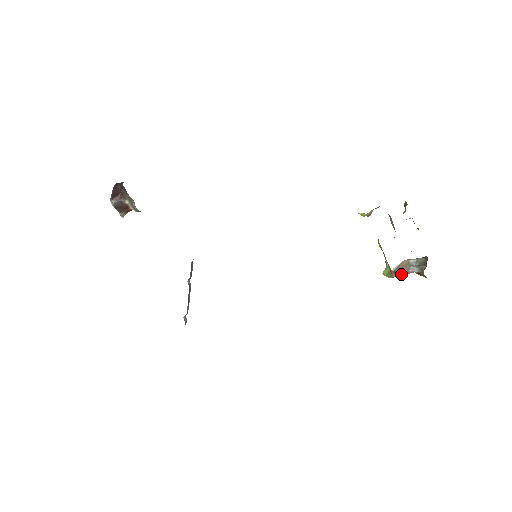
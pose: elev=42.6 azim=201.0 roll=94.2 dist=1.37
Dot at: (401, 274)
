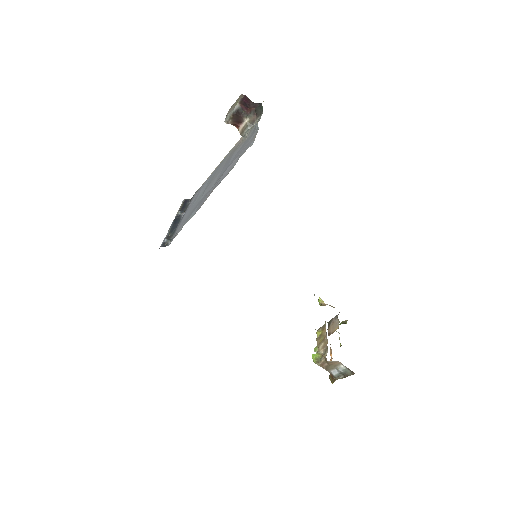
Dot at: (326, 367)
